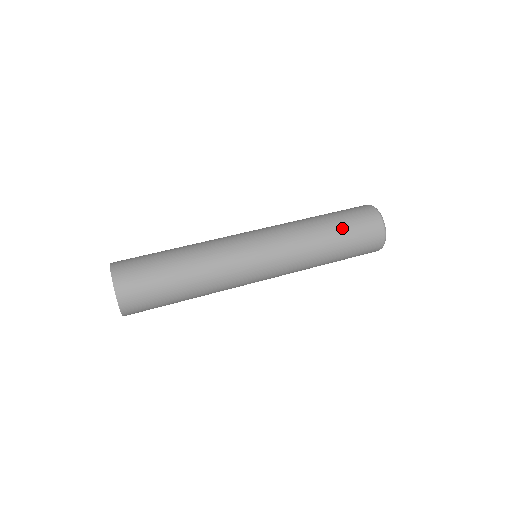
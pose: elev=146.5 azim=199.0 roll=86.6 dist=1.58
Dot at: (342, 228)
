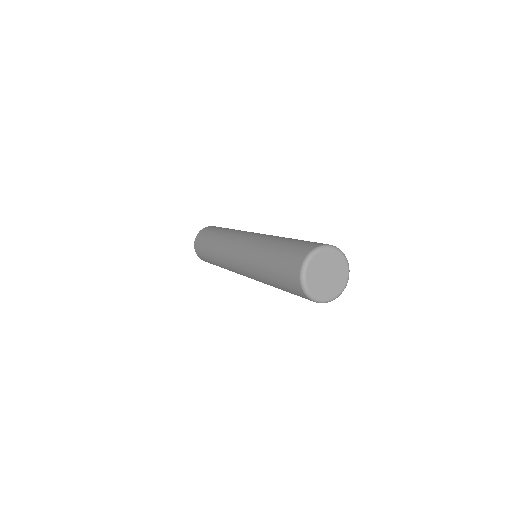
Dot at: (274, 276)
